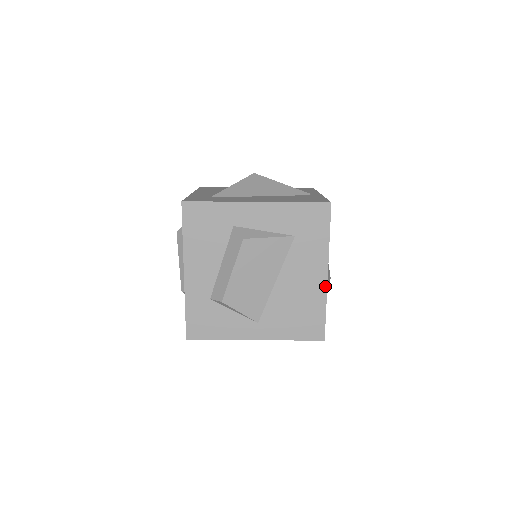
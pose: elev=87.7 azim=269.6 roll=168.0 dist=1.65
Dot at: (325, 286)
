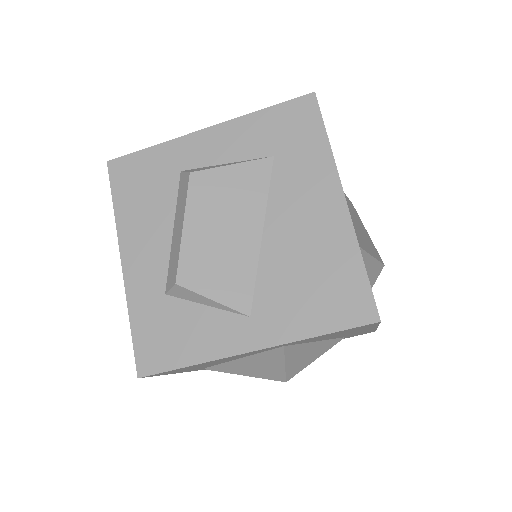
Dot at: (347, 220)
